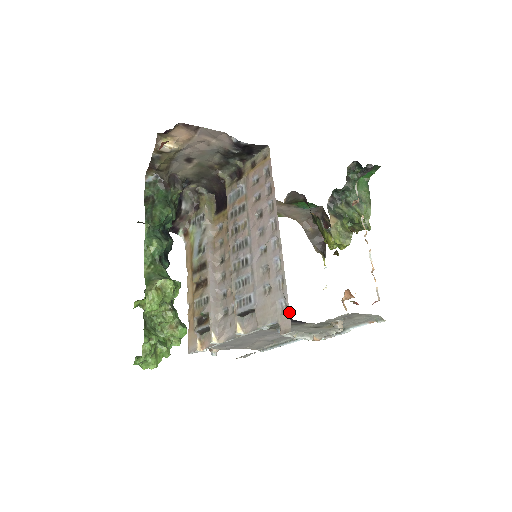
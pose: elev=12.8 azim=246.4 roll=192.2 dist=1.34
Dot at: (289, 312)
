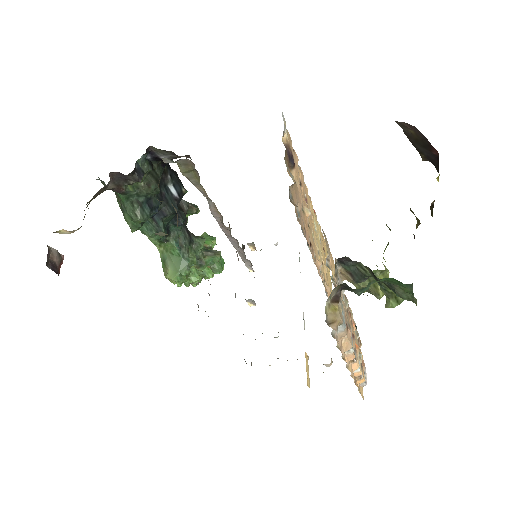
Dot at: occluded
